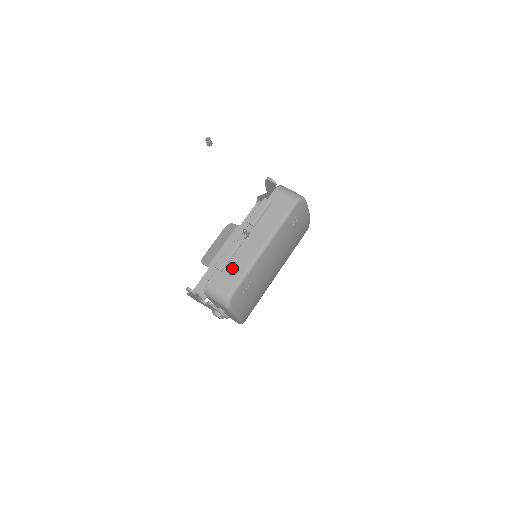
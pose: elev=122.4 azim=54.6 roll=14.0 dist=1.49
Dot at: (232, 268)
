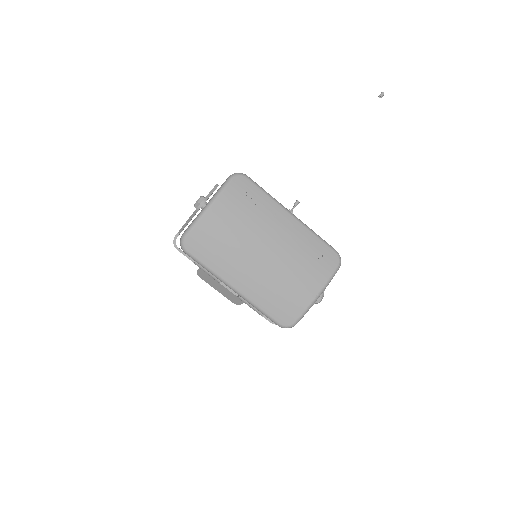
Dot at: occluded
